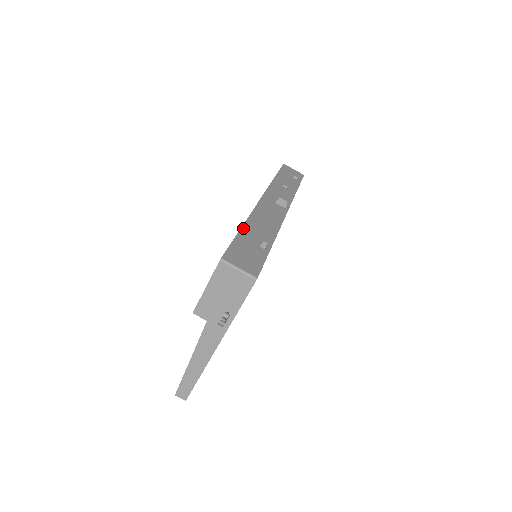
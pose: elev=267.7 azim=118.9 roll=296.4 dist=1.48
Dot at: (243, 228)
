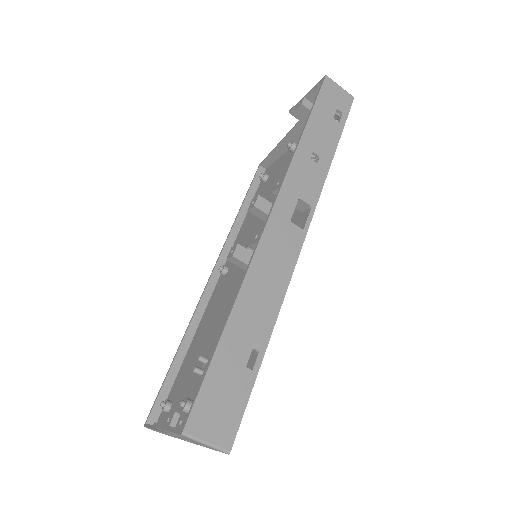
Dot at: (226, 329)
